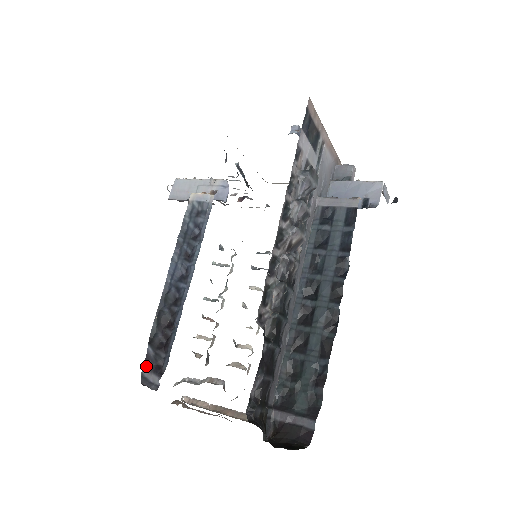
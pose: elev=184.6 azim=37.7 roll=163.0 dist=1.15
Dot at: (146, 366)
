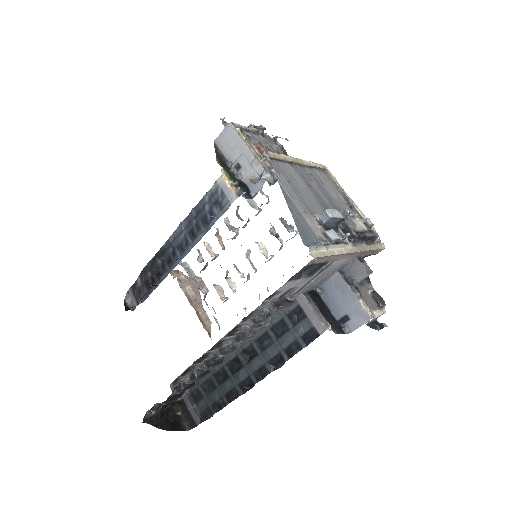
Dot at: (132, 289)
